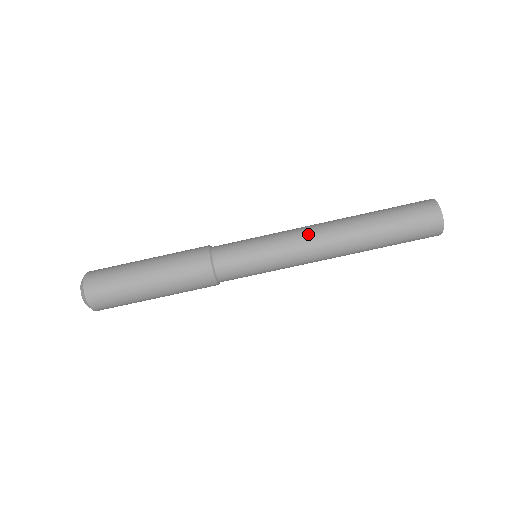
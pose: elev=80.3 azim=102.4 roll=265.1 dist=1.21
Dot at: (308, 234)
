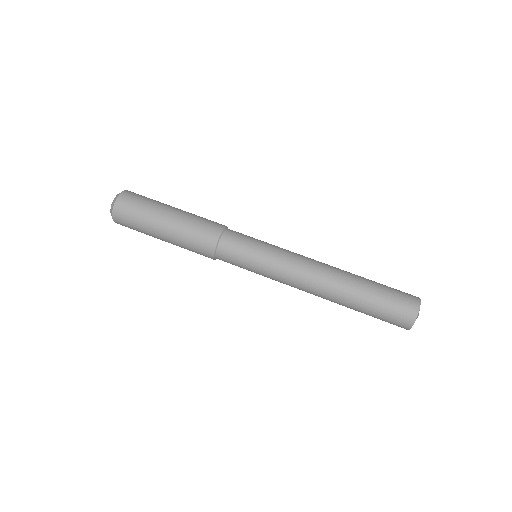
Dot at: (306, 260)
